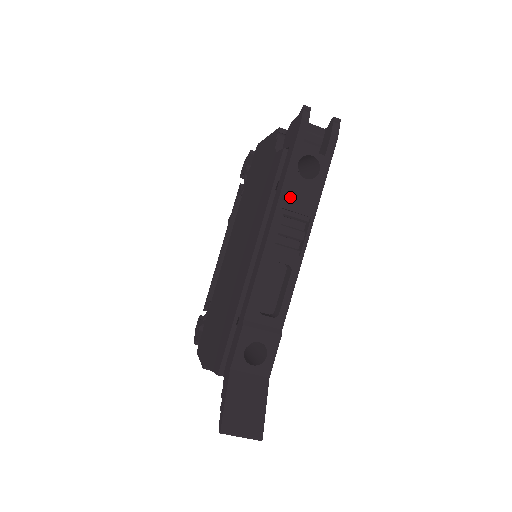
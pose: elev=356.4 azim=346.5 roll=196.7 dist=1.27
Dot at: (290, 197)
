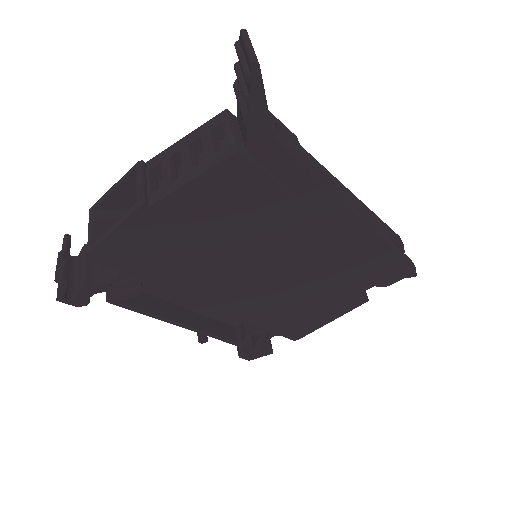
Dot at: (374, 217)
